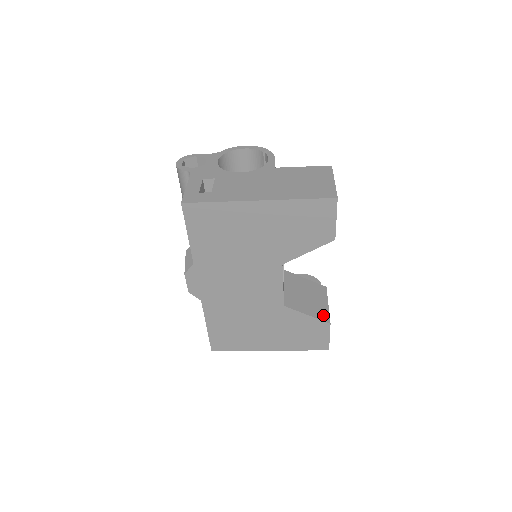
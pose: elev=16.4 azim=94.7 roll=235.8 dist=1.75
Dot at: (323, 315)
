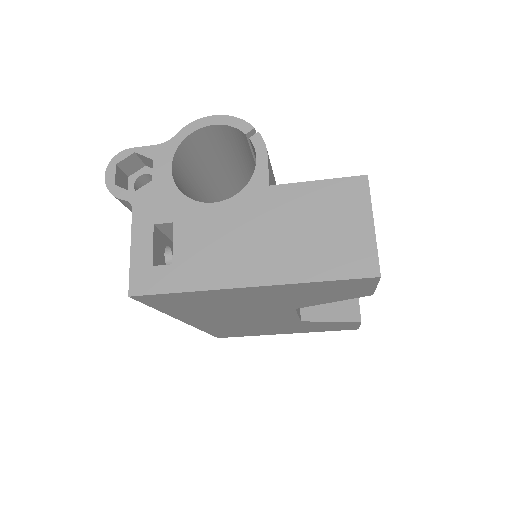
Dot at: (351, 312)
